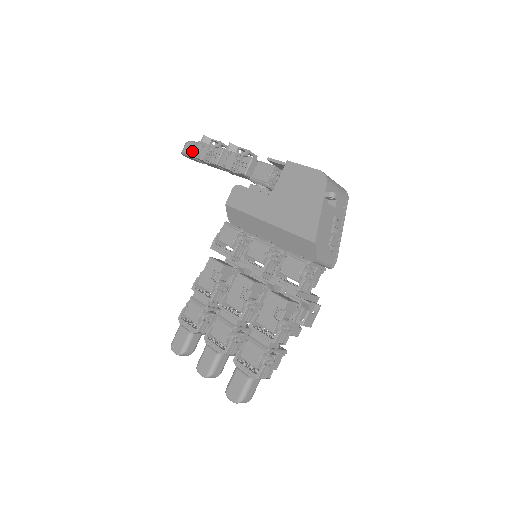
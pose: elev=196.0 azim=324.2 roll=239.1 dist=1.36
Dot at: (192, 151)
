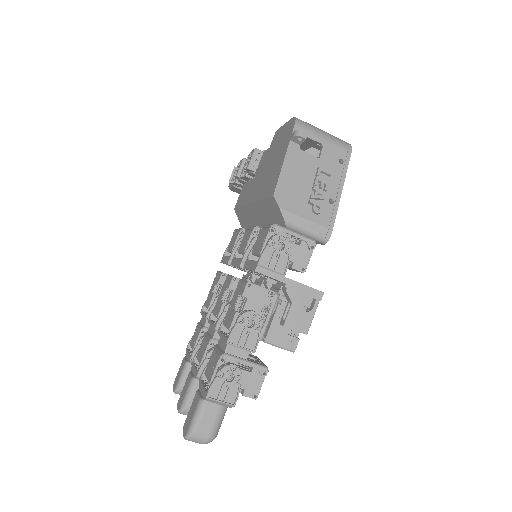
Dot at: occluded
